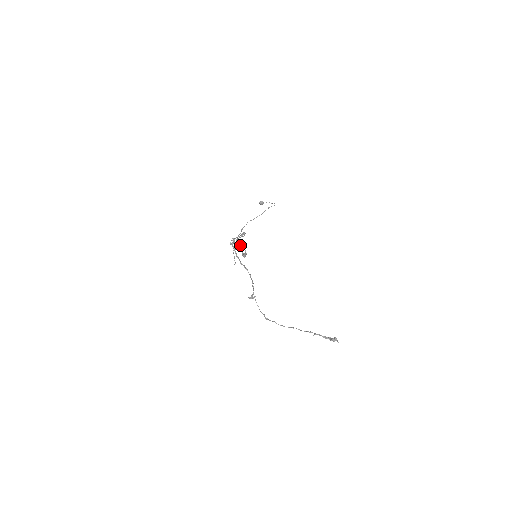
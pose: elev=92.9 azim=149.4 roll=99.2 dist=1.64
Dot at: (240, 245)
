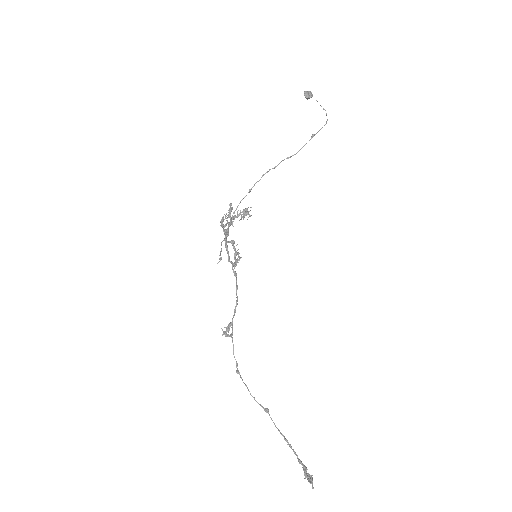
Dot at: (234, 243)
